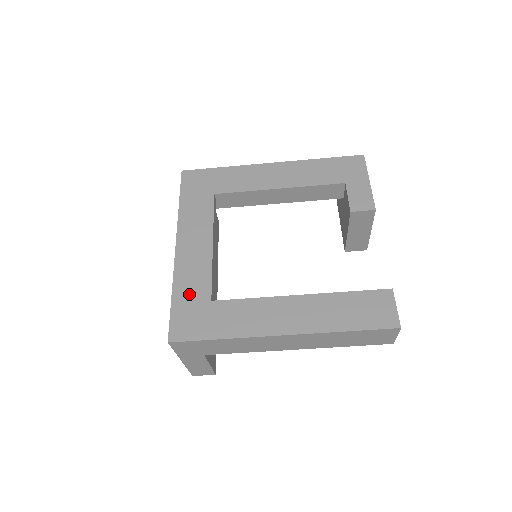
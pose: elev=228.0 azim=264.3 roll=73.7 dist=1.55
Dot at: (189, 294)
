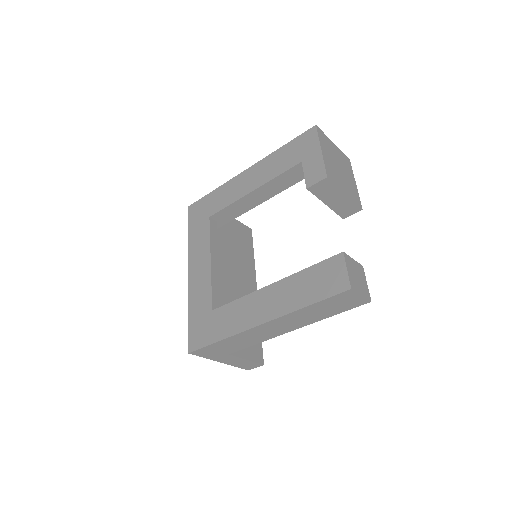
Dot at: (198, 310)
